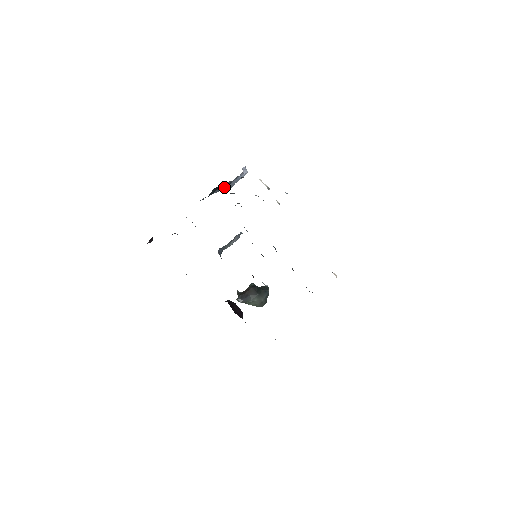
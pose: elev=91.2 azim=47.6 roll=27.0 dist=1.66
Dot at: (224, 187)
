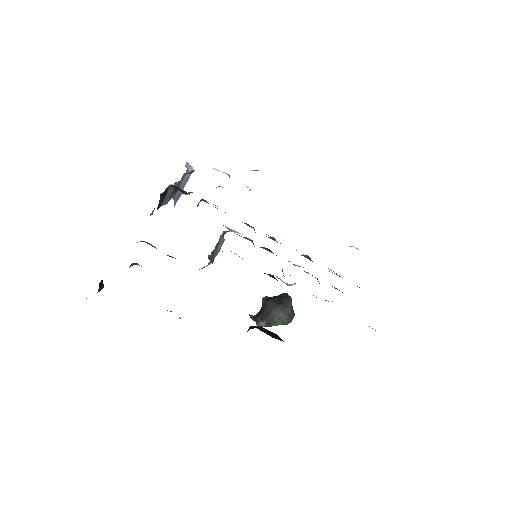
Dot at: (171, 196)
